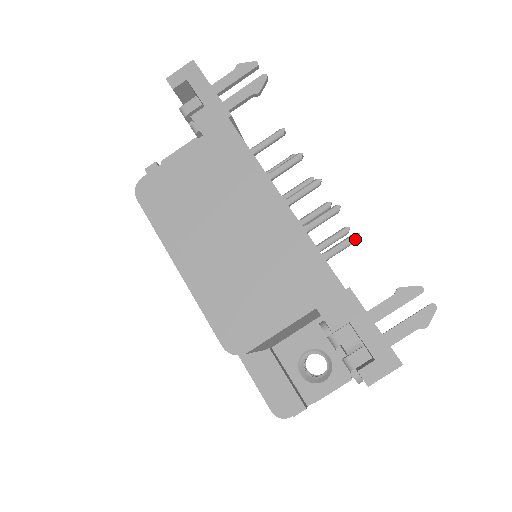
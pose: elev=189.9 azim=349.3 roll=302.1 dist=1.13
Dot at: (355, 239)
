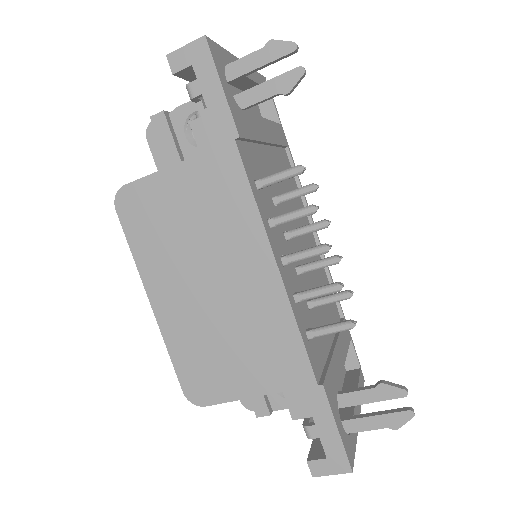
Dot at: (348, 329)
